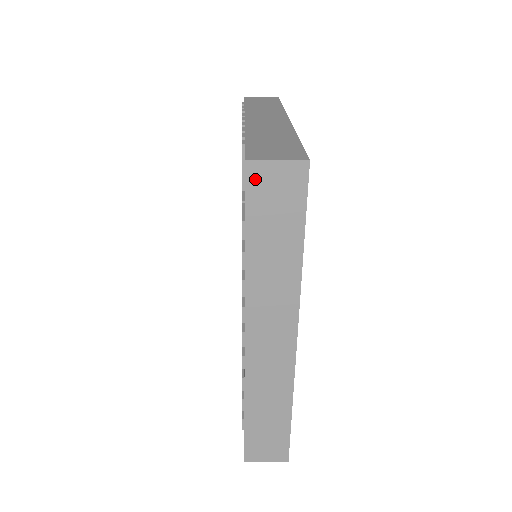
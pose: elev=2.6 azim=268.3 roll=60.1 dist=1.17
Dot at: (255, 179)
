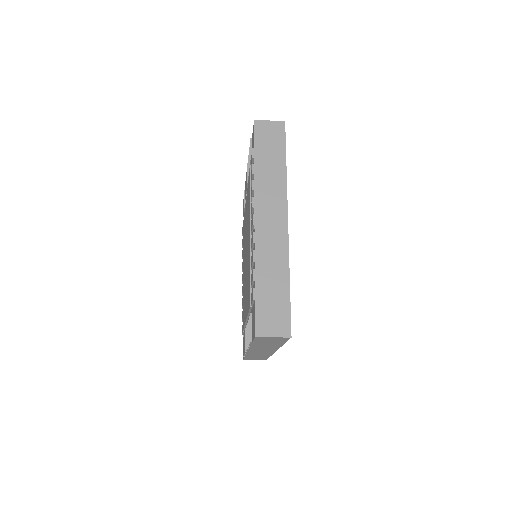
Dot at: (260, 339)
